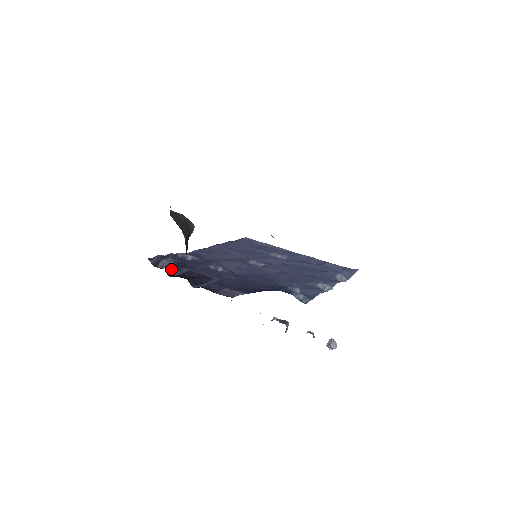
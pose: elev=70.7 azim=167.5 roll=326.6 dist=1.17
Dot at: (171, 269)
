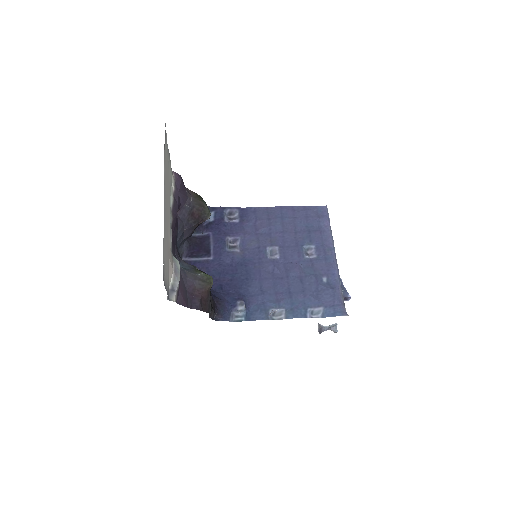
Dot at: occluded
